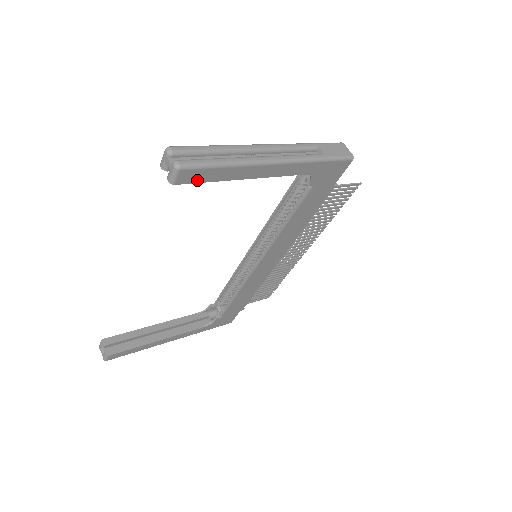
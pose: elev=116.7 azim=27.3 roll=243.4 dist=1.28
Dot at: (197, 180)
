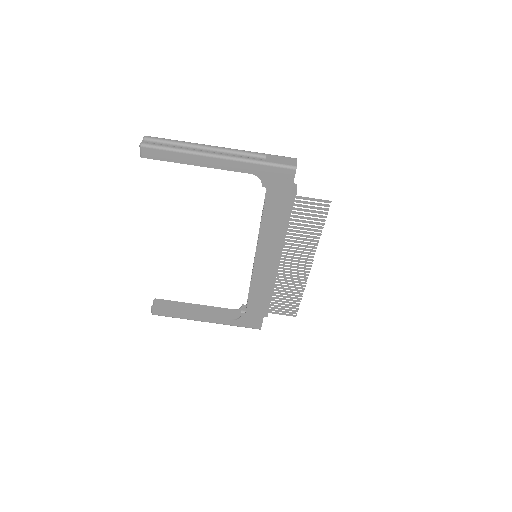
Dot at: (157, 158)
